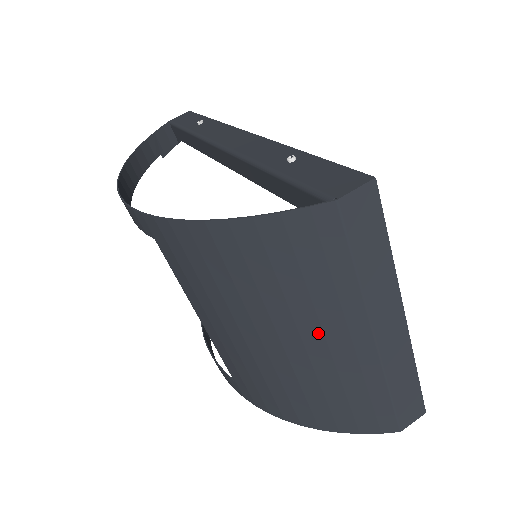
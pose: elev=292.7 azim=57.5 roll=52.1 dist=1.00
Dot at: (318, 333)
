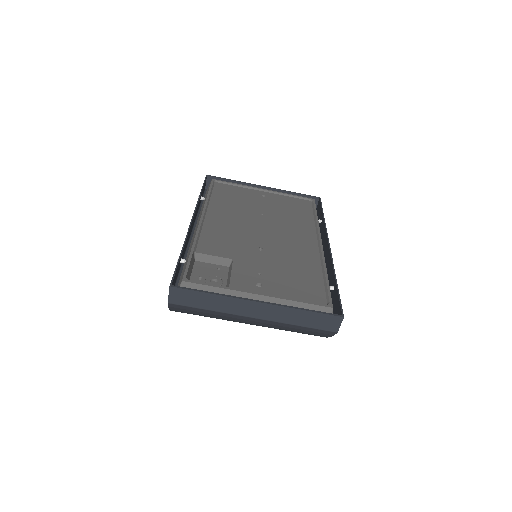
Dot at: (242, 322)
